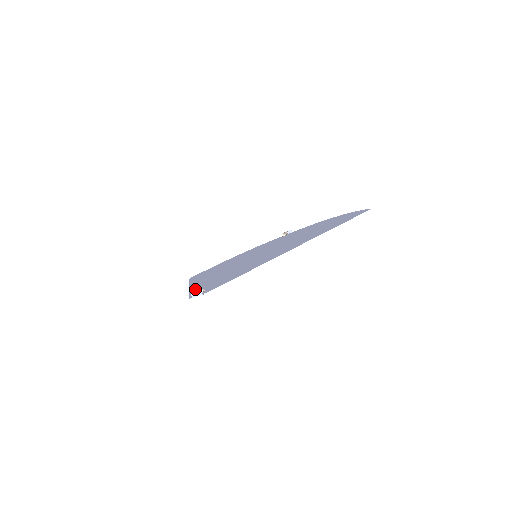
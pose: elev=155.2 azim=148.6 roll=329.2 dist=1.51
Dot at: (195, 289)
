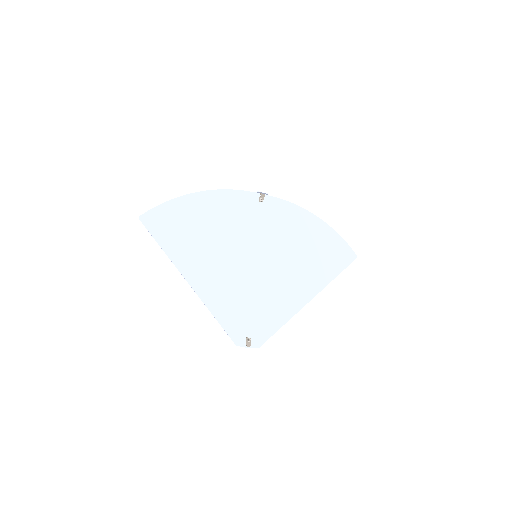
Dot at: (220, 313)
